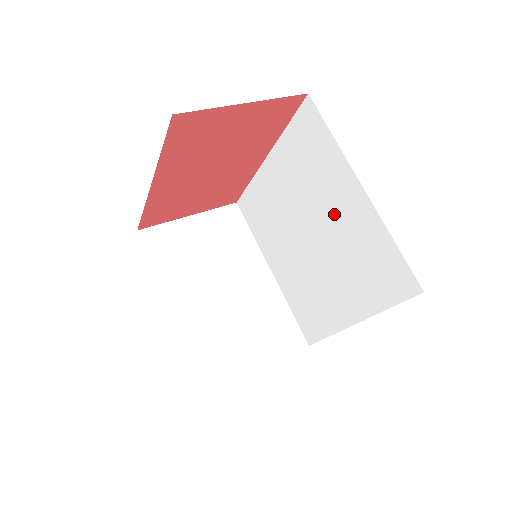
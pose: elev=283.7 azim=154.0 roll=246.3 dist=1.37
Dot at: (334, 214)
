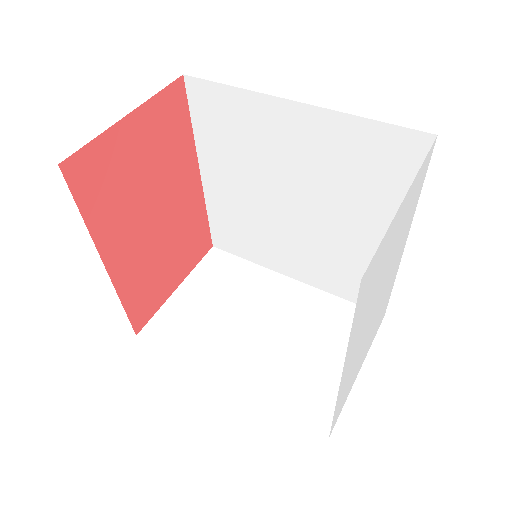
Dot at: (295, 158)
